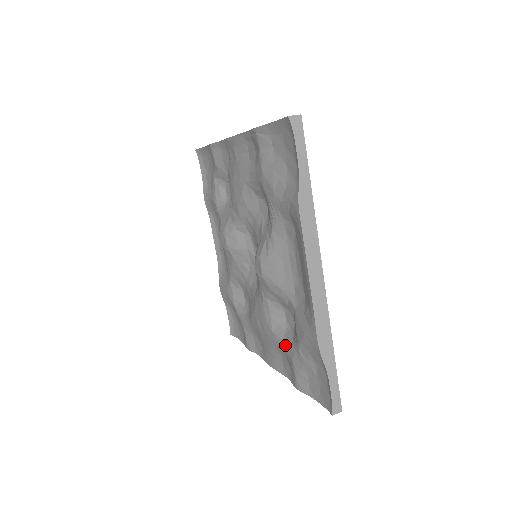
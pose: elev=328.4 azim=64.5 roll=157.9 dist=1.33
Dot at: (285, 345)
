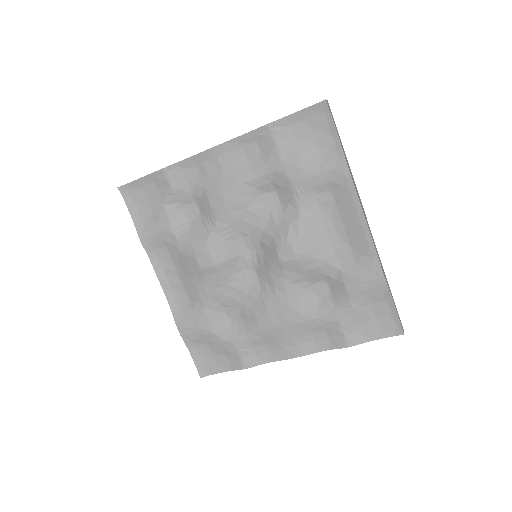
Dot at: (325, 315)
